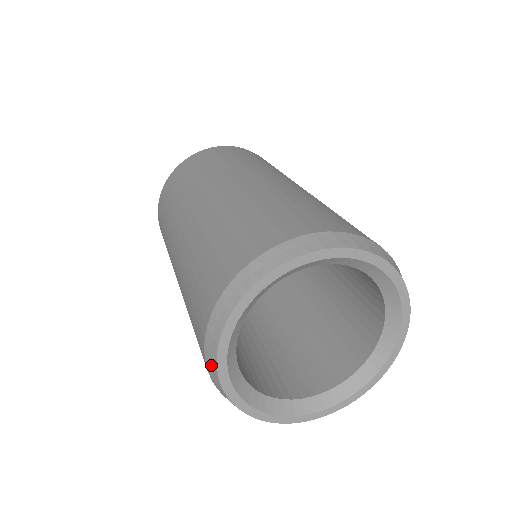
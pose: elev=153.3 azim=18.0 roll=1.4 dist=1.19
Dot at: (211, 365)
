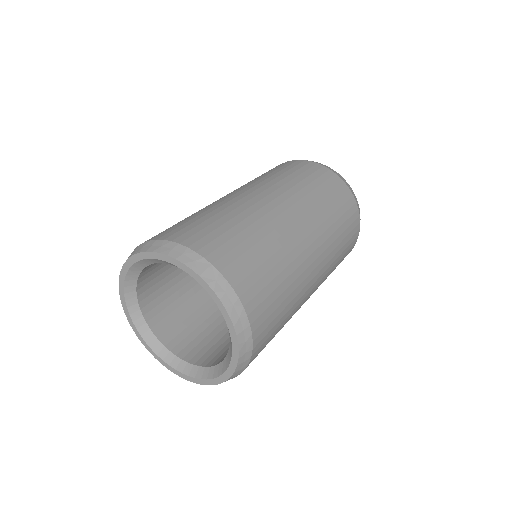
Dot at: occluded
